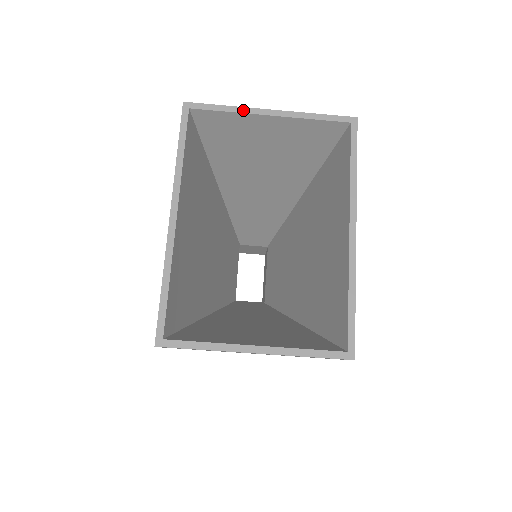
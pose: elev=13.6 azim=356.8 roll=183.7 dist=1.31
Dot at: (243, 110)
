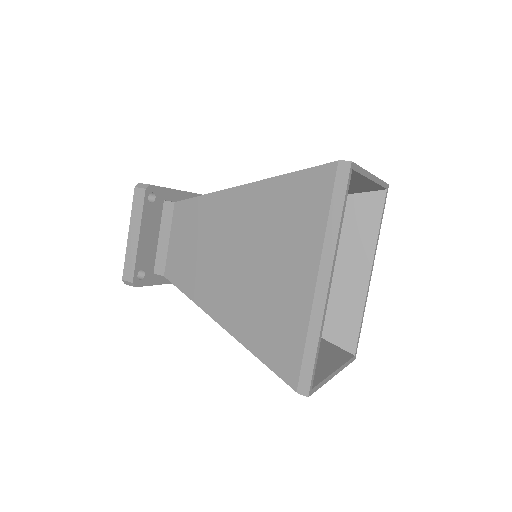
Dot at: (367, 174)
